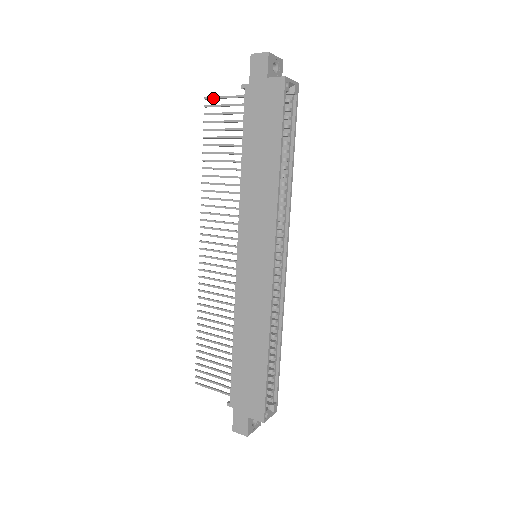
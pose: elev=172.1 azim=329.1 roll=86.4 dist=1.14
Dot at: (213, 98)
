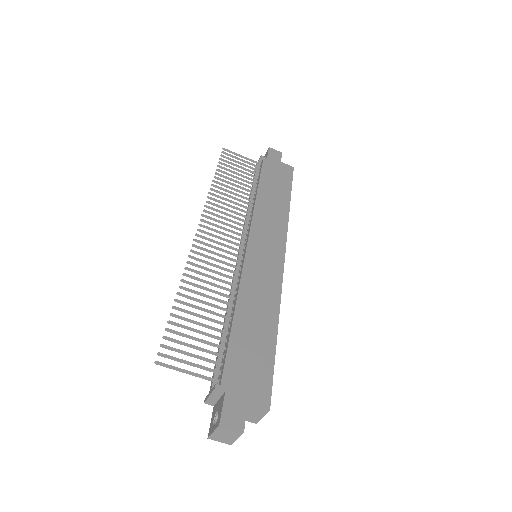
Dot at: (232, 152)
